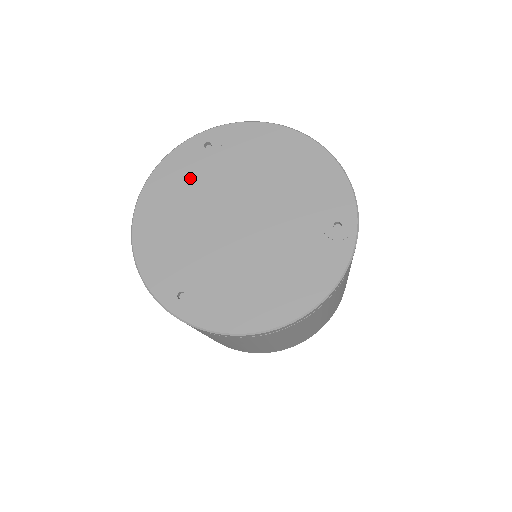
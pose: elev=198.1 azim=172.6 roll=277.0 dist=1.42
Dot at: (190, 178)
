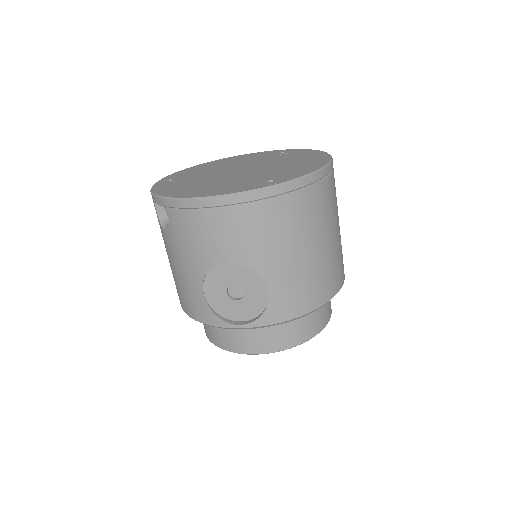
Dot at: (183, 183)
